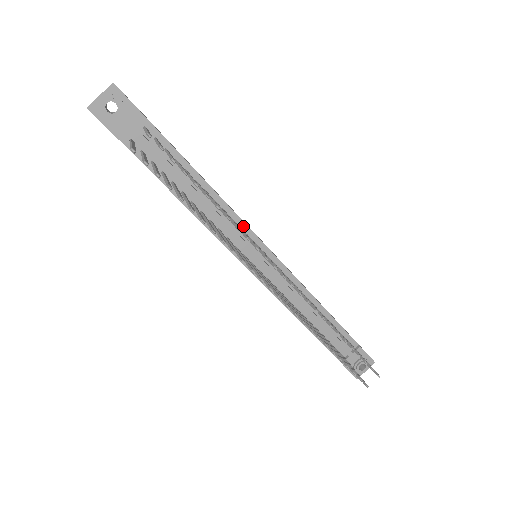
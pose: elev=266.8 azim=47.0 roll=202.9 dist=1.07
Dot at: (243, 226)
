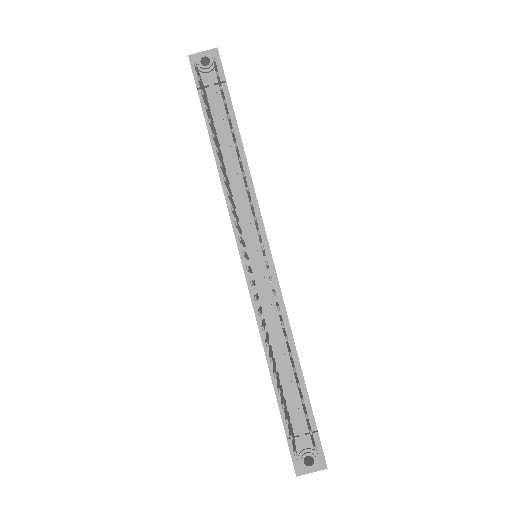
Dot at: (258, 215)
